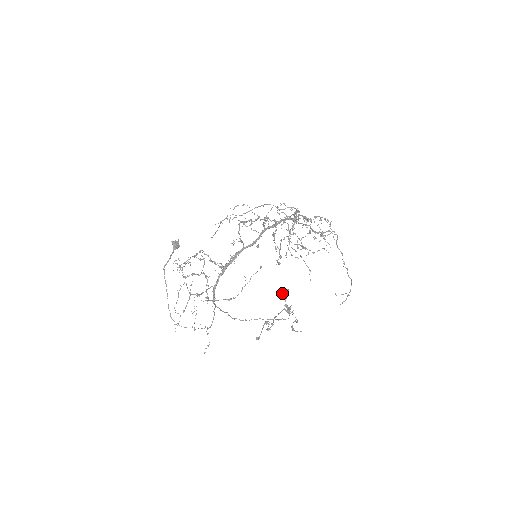
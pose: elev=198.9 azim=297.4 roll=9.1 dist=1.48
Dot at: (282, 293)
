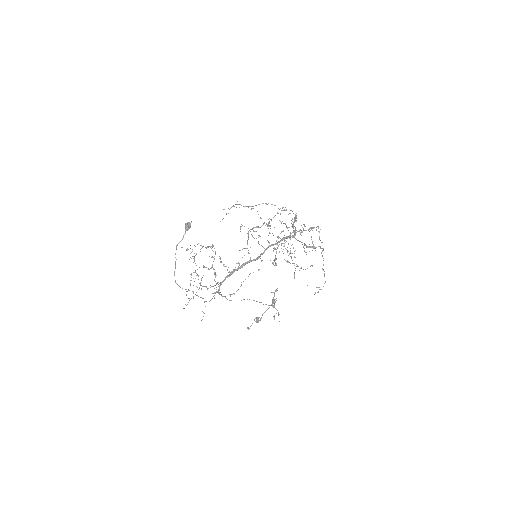
Dot at: occluded
